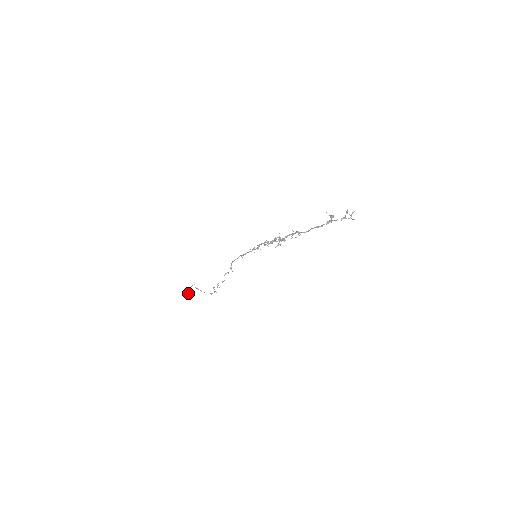
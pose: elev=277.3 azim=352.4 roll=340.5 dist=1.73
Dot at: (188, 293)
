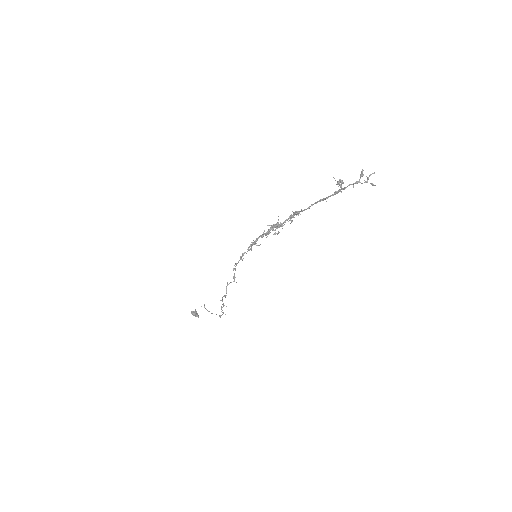
Dot at: (194, 314)
